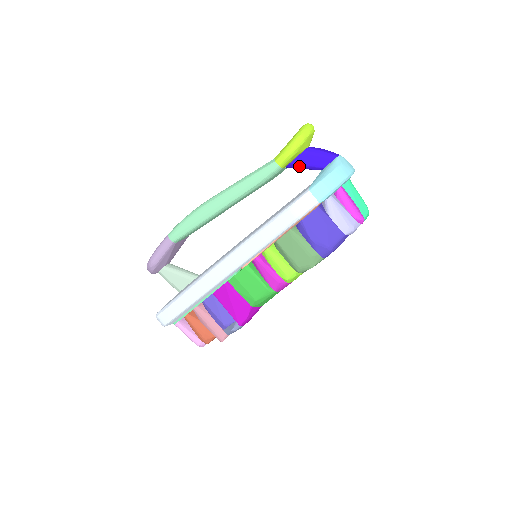
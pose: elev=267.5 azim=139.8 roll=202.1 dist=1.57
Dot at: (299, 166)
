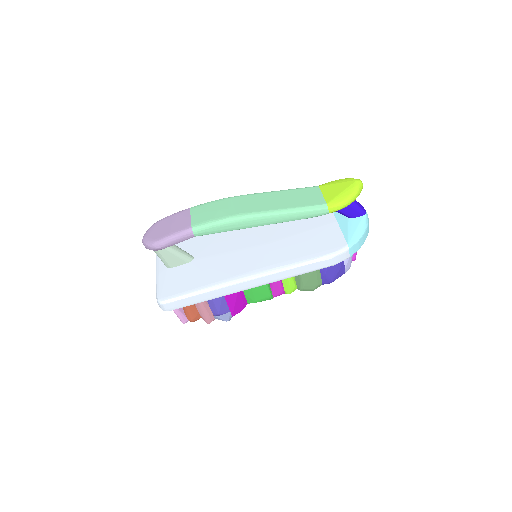
Dot at: occluded
